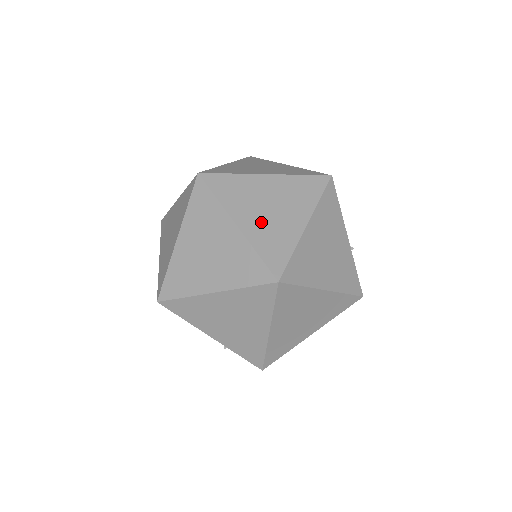
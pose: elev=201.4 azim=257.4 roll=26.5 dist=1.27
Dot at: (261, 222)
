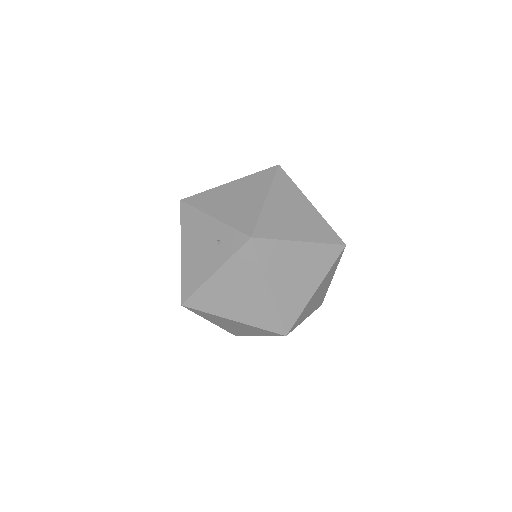
Dot at: occluded
